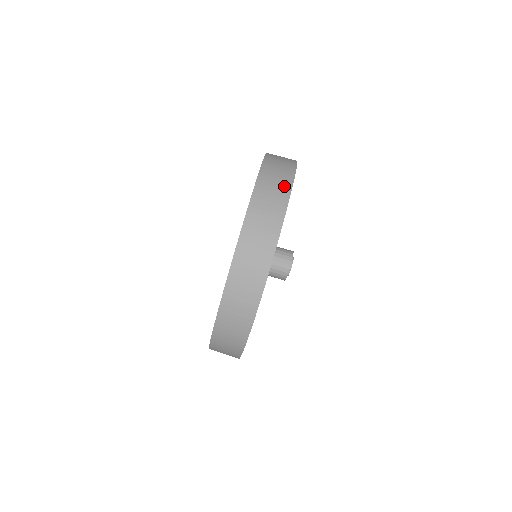
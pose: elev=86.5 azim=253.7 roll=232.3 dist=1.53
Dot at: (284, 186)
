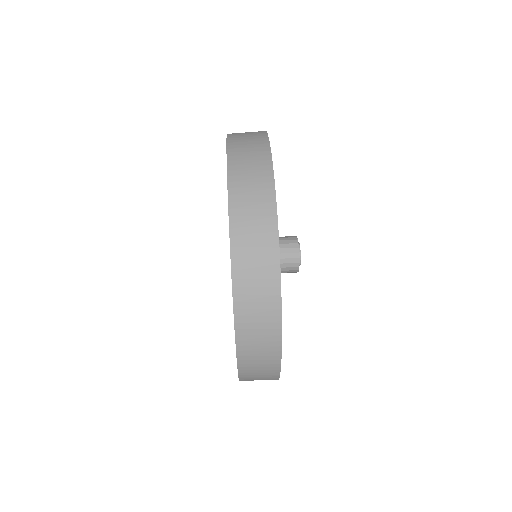
Dot at: (265, 193)
